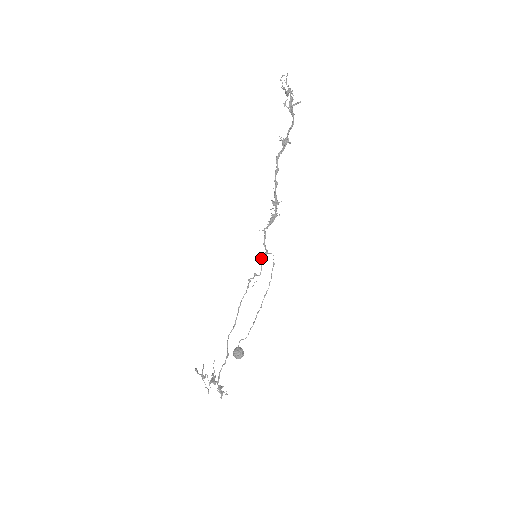
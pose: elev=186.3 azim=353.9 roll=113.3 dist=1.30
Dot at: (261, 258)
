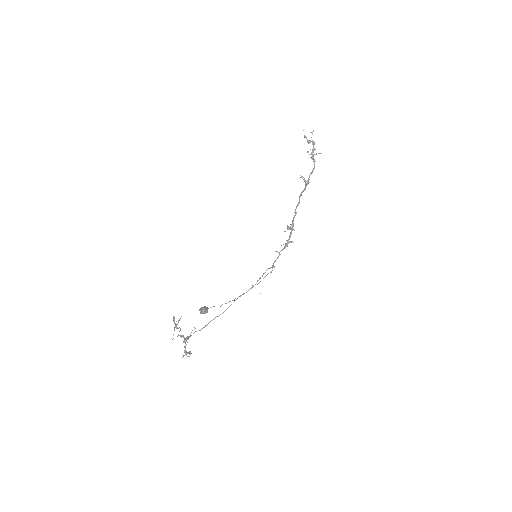
Dot at: occluded
